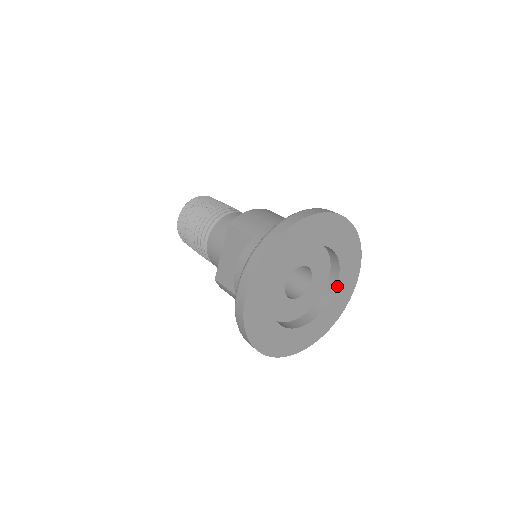
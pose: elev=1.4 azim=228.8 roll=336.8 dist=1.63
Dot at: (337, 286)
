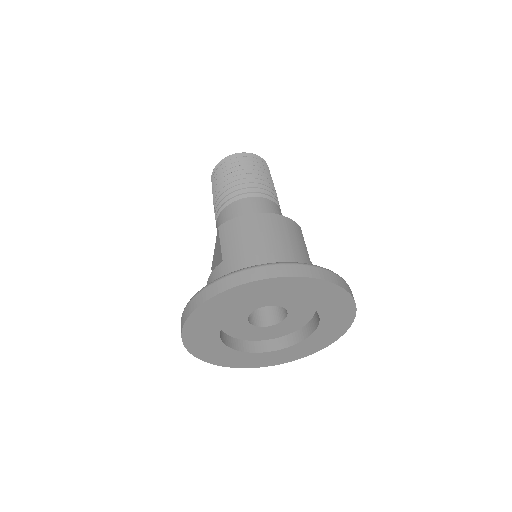
Dot at: (319, 326)
